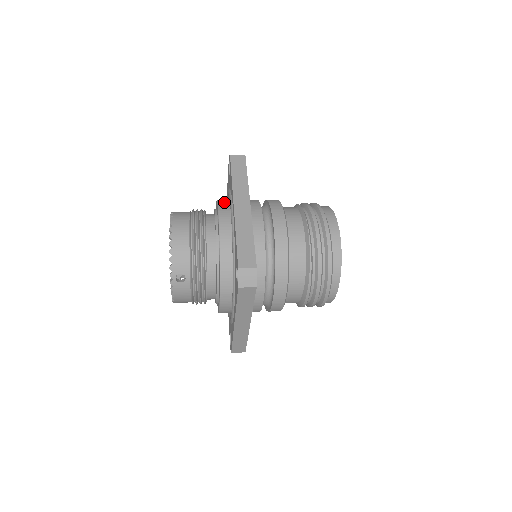
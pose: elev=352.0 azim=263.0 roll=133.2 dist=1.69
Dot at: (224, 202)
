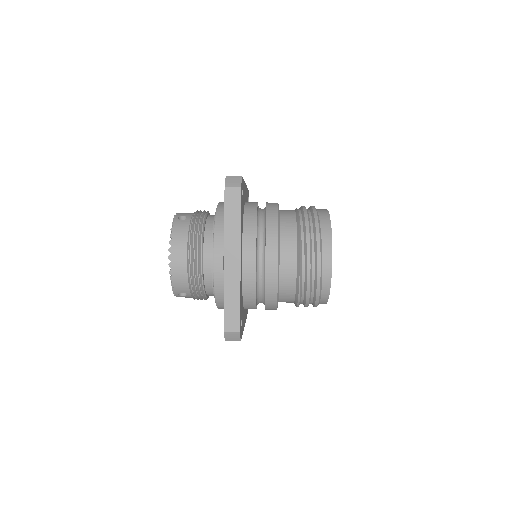
Dot at: (221, 228)
